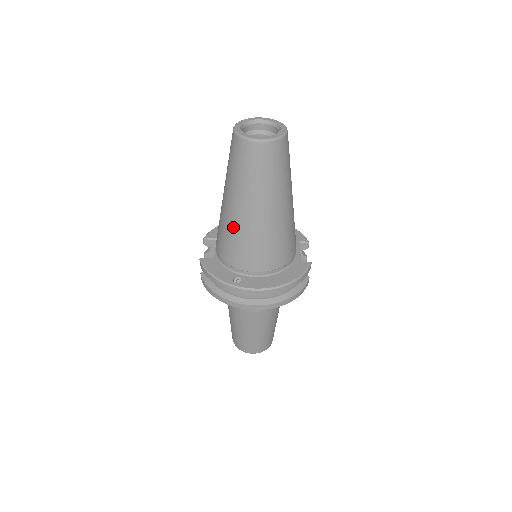
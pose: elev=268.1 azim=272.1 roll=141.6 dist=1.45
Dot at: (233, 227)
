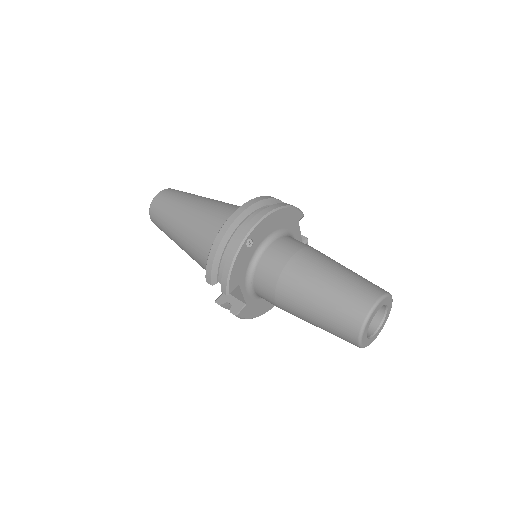
Dot at: (193, 229)
